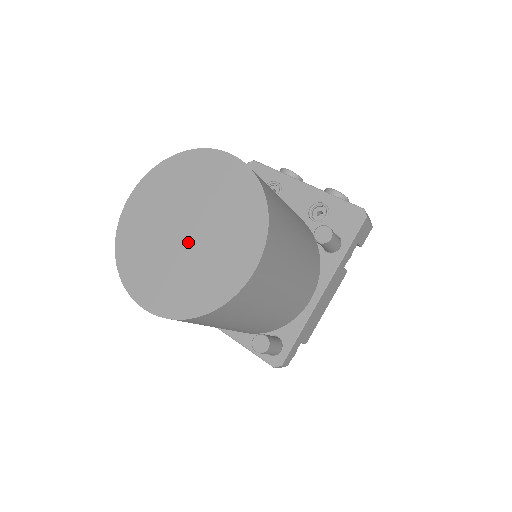
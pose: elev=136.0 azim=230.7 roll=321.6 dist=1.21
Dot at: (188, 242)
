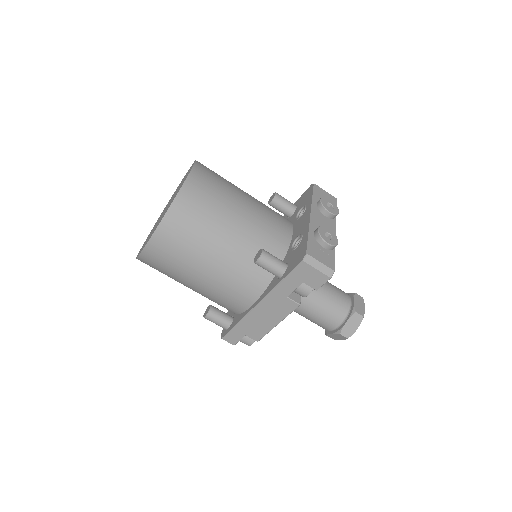
Dot at: (161, 216)
